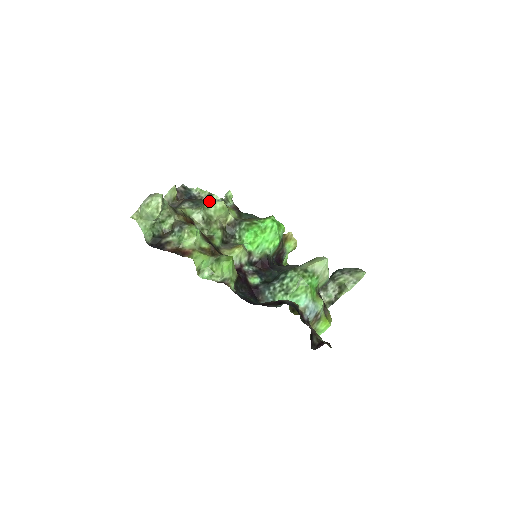
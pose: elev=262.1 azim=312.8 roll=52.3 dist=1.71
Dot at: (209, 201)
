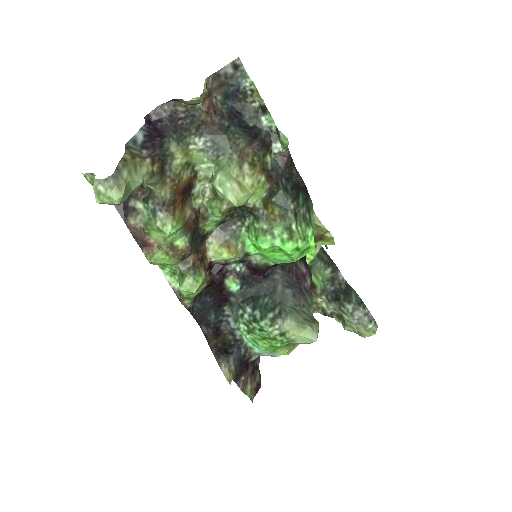
Dot at: (221, 182)
